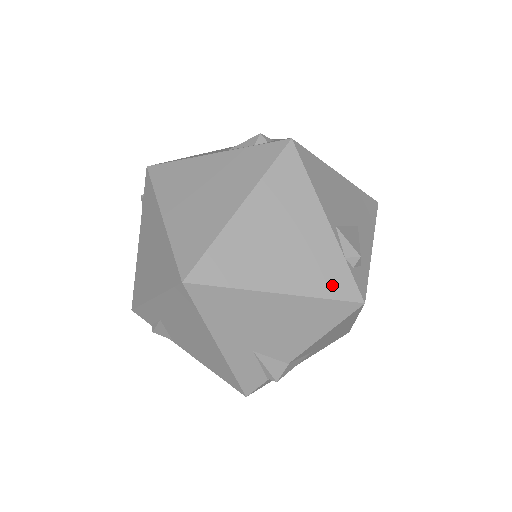
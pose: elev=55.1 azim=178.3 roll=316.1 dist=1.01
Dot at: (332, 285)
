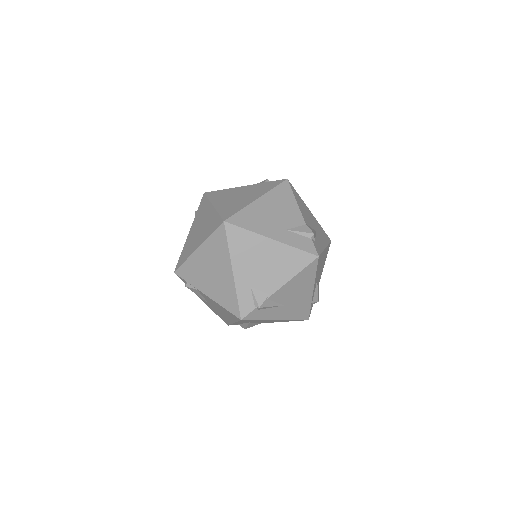
Dot at: (271, 186)
